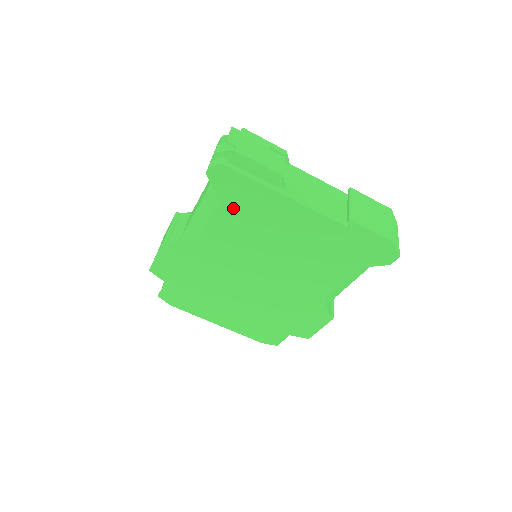
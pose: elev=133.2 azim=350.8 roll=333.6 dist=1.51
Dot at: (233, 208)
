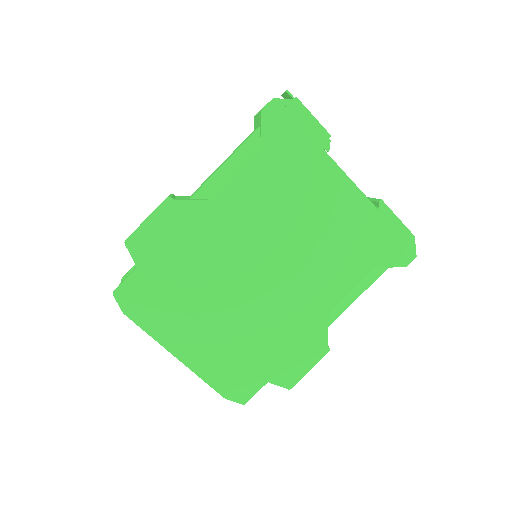
Dot at: (272, 162)
